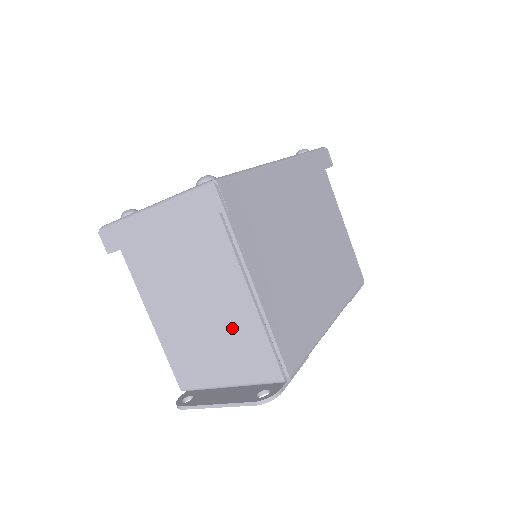
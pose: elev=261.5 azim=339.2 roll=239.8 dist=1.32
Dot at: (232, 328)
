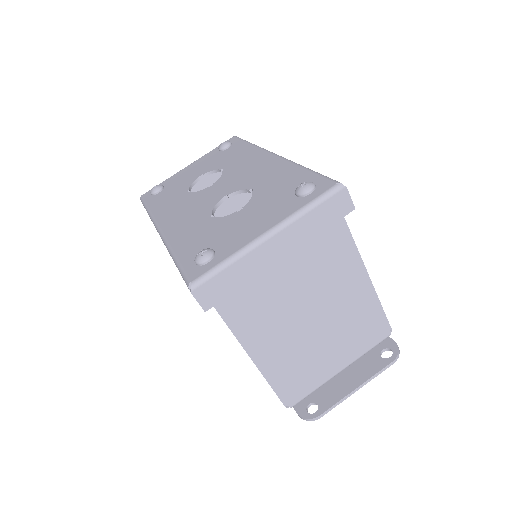
Dot at: (348, 316)
